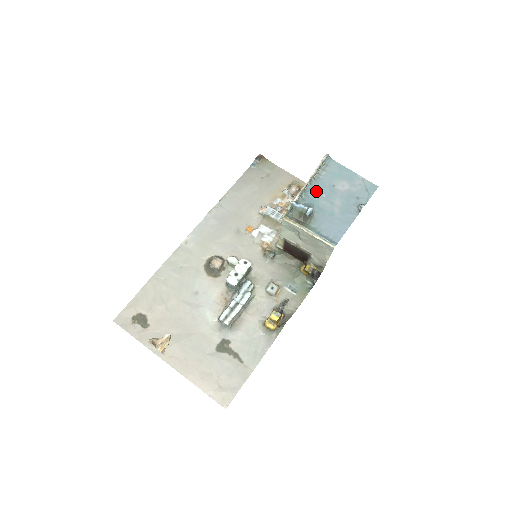
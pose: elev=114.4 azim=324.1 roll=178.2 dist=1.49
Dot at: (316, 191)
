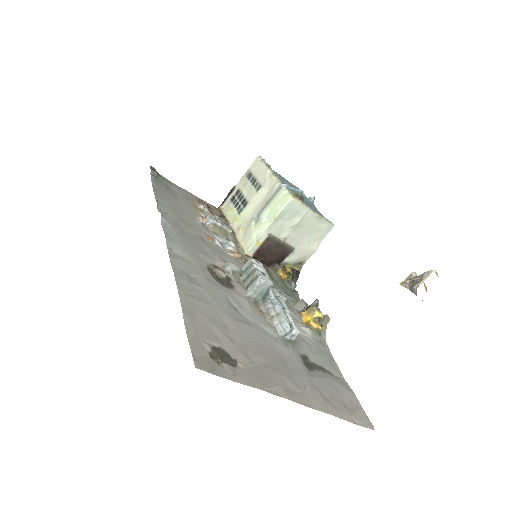
Dot at: occluded
